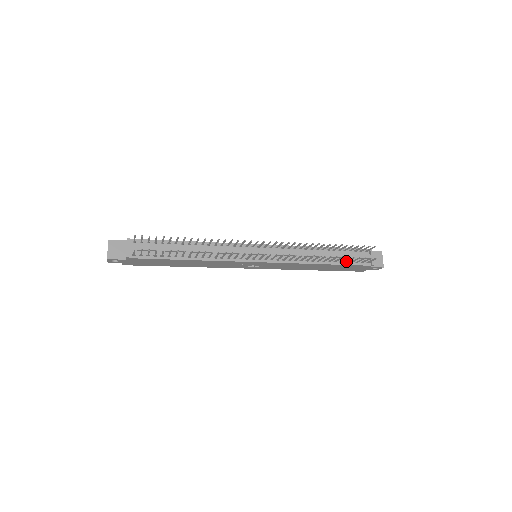
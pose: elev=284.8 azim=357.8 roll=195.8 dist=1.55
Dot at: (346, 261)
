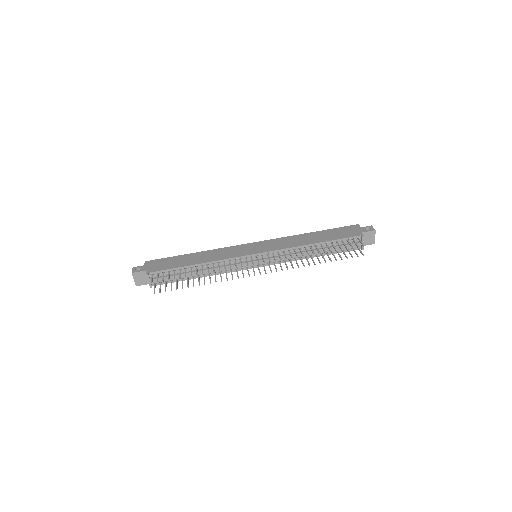
Dot at: (337, 252)
